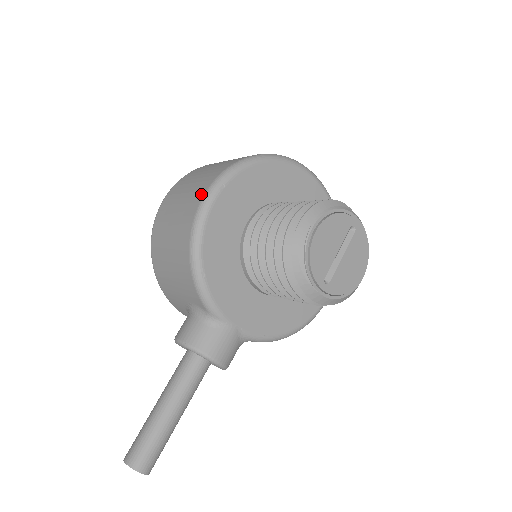
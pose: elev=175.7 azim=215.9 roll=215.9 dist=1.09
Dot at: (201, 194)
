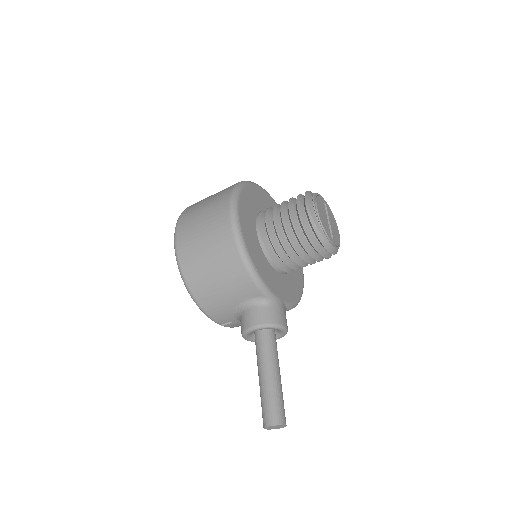
Dot at: (226, 218)
